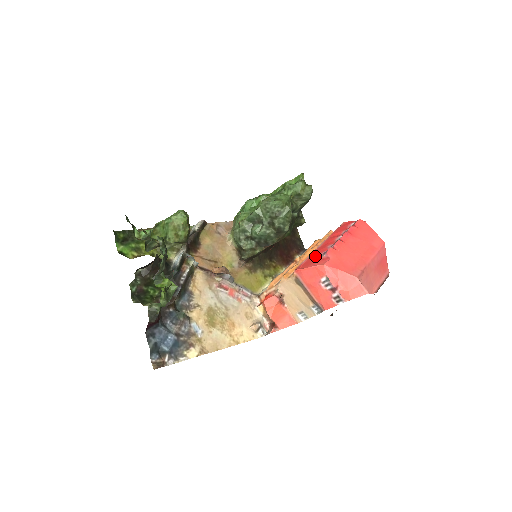
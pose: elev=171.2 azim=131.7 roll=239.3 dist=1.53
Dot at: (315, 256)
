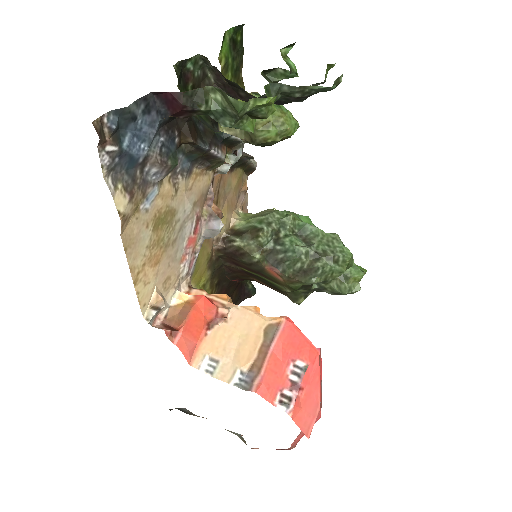
Dot at: occluded
